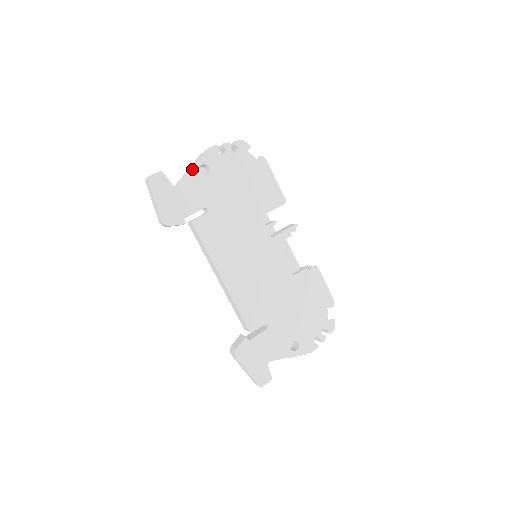
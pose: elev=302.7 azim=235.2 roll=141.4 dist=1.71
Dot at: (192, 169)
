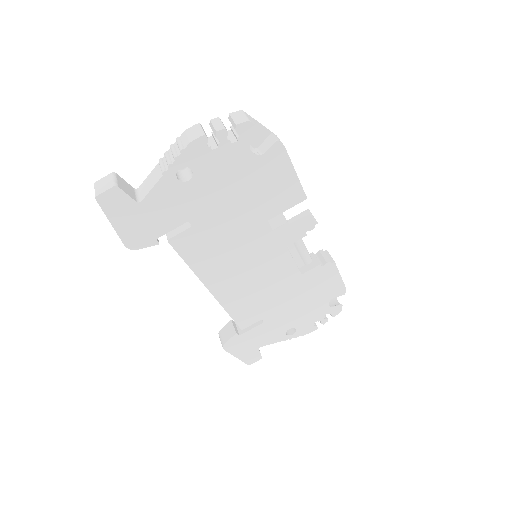
Dot at: (165, 176)
